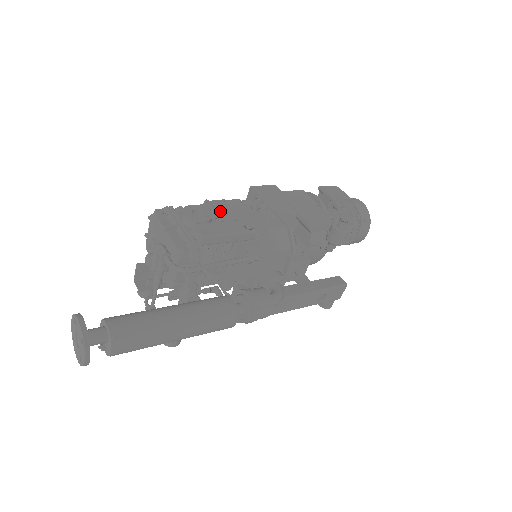
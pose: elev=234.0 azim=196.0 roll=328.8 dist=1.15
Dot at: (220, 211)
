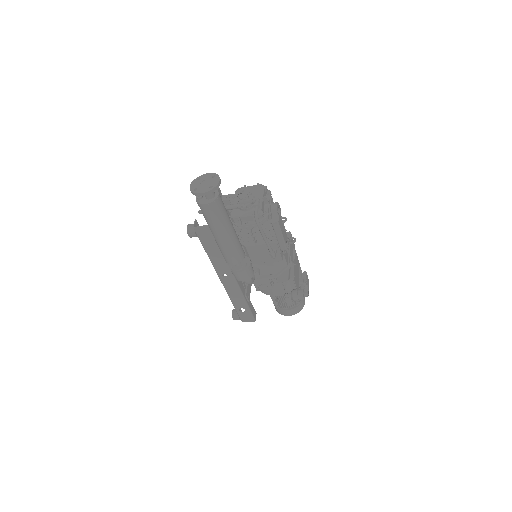
Dot at: occluded
